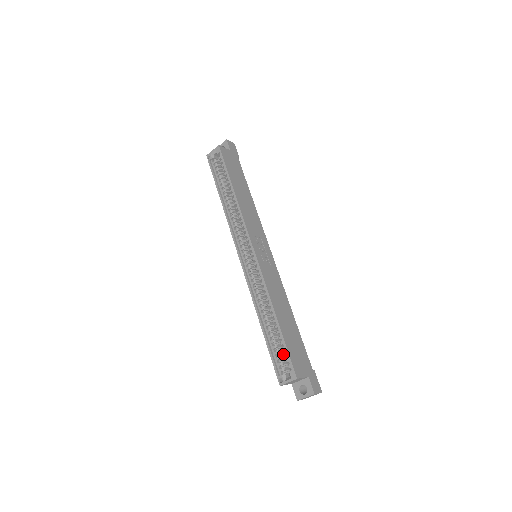
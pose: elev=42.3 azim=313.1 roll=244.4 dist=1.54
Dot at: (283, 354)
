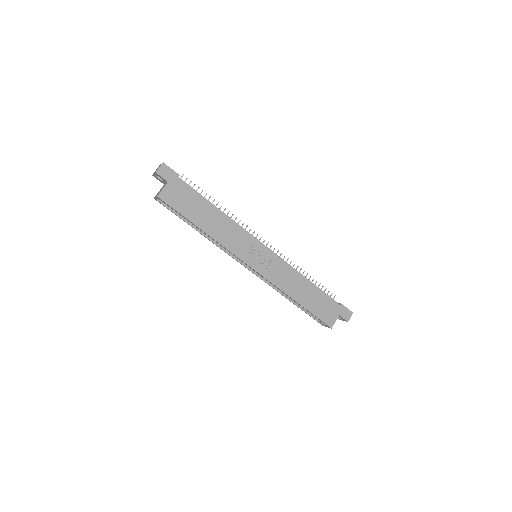
Dot at: occluded
